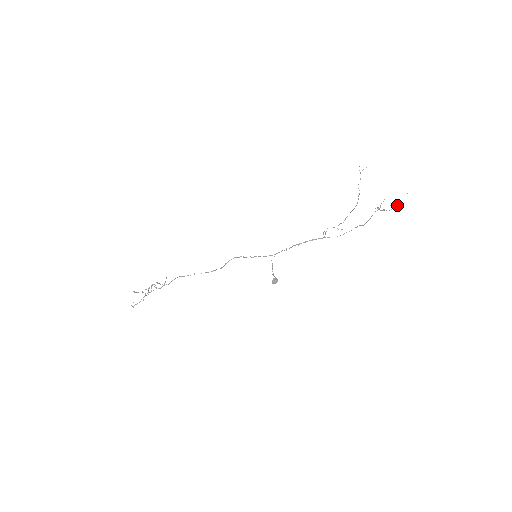
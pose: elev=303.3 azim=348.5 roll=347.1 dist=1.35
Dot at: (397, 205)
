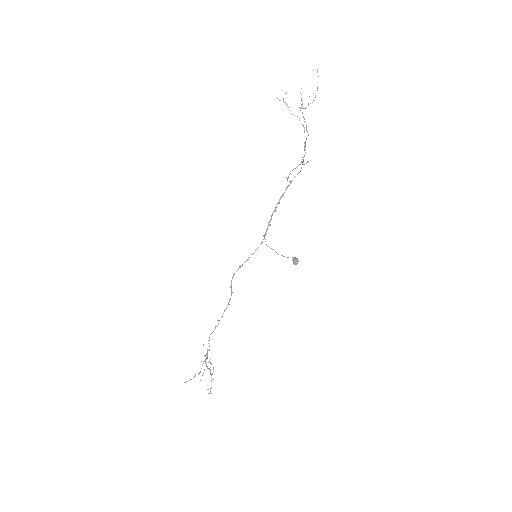
Dot at: occluded
